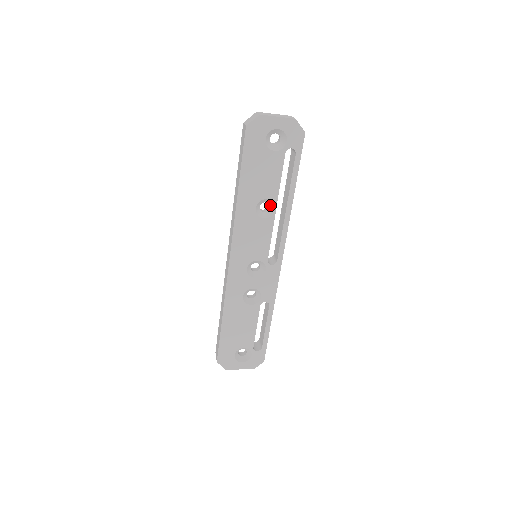
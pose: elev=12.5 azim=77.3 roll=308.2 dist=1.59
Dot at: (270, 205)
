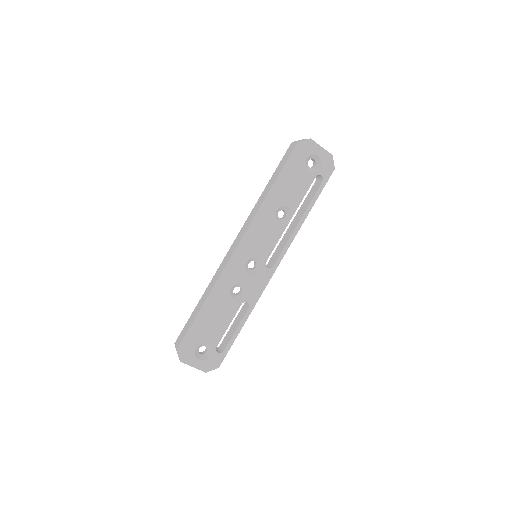
Dot at: (287, 215)
